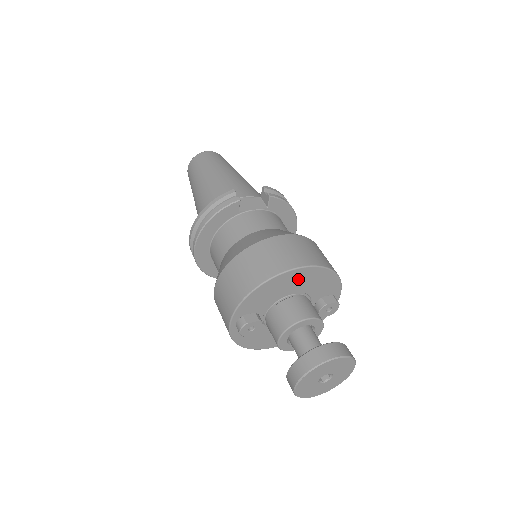
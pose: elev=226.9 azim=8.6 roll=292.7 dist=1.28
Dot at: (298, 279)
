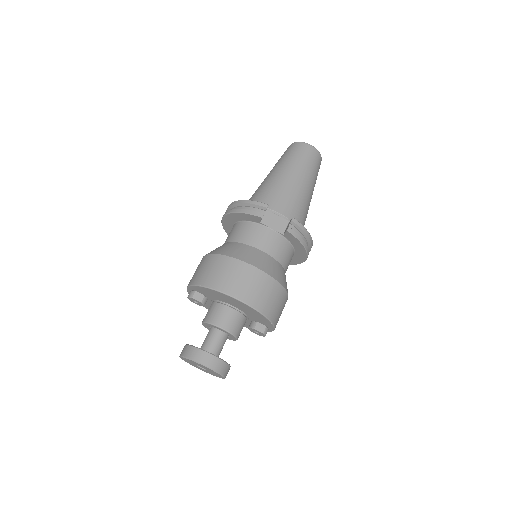
Dot at: (237, 303)
